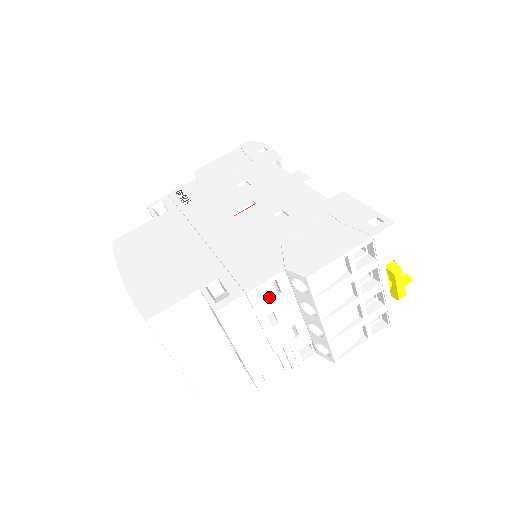
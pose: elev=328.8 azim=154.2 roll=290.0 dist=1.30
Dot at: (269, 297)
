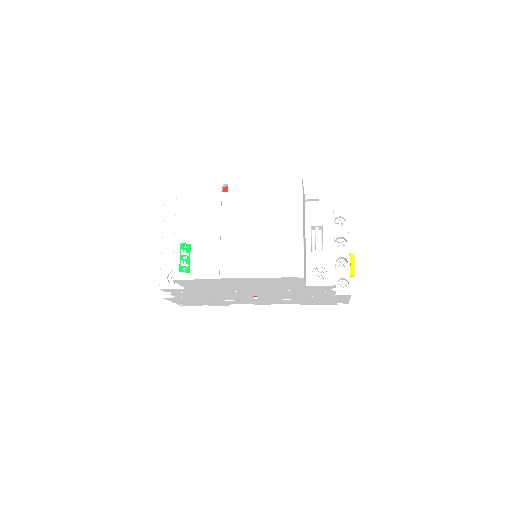
Dot at: occluded
